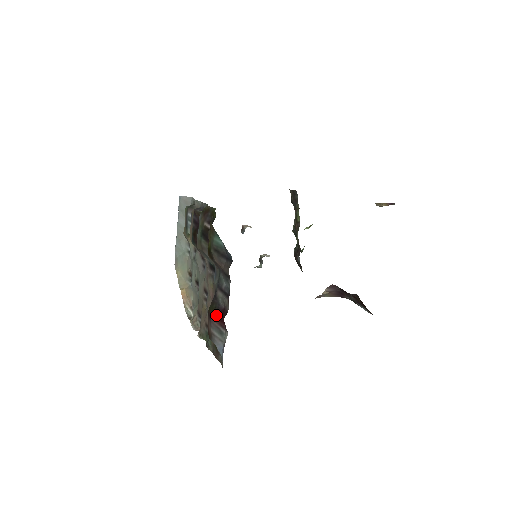
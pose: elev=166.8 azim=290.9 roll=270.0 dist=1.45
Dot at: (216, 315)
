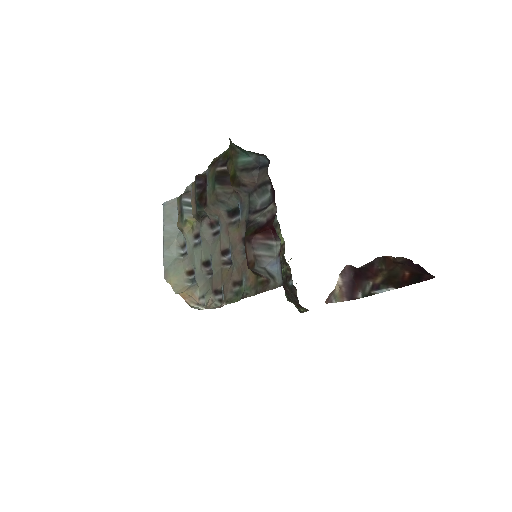
Dot at: (258, 231)
